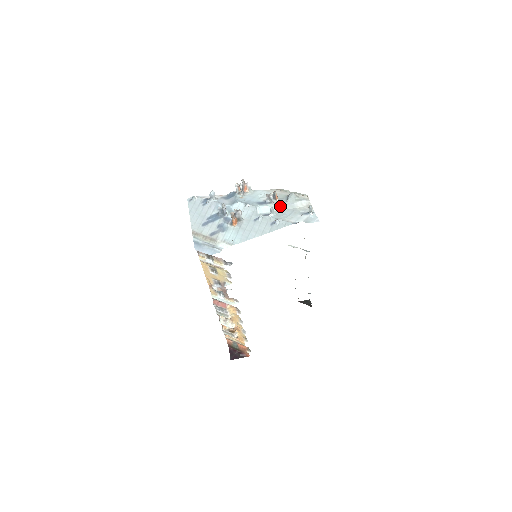
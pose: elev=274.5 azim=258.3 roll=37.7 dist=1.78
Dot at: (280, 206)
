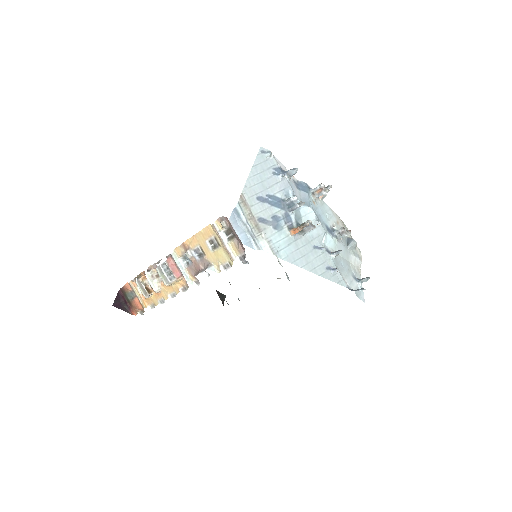
Dot at: (341, 249)
